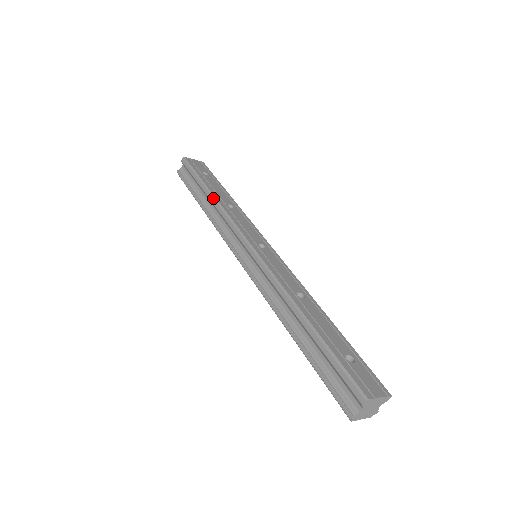
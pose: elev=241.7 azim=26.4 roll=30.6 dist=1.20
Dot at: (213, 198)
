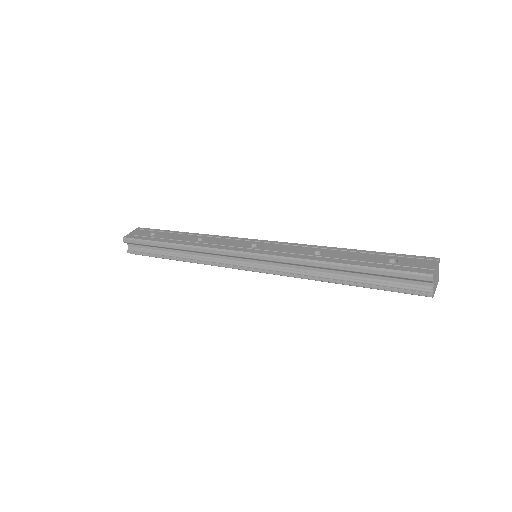
Dot at: (182, 246)
